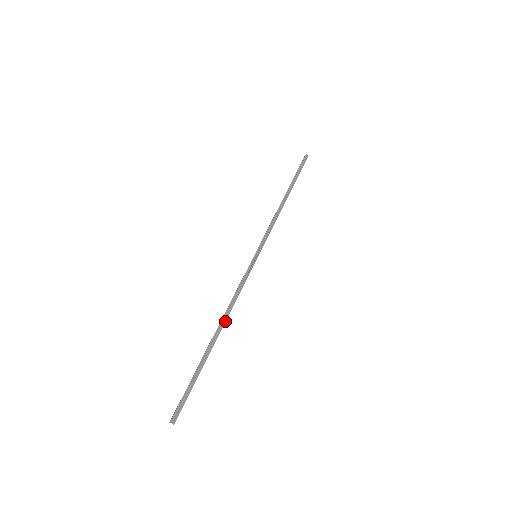
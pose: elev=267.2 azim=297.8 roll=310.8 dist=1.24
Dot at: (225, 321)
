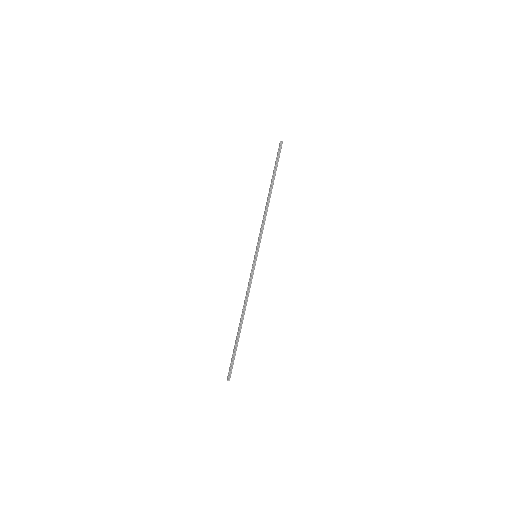
Dot at: occluded
